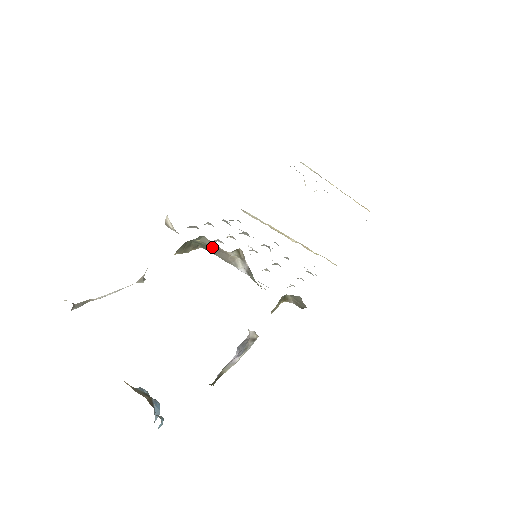
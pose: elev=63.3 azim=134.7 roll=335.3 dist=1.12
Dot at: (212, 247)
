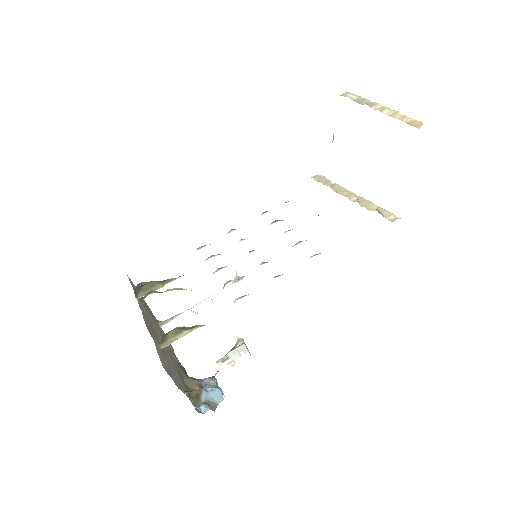
Dot at: occluded
